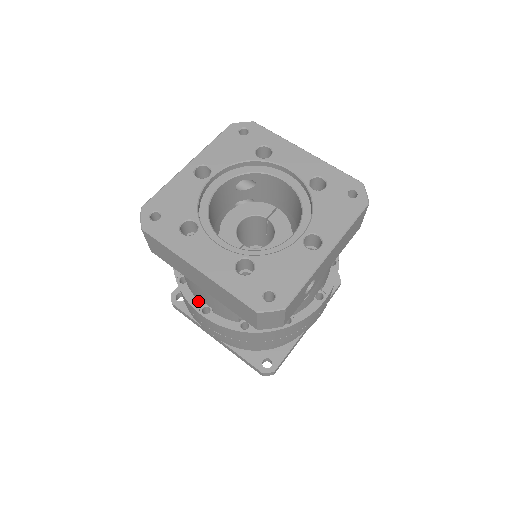
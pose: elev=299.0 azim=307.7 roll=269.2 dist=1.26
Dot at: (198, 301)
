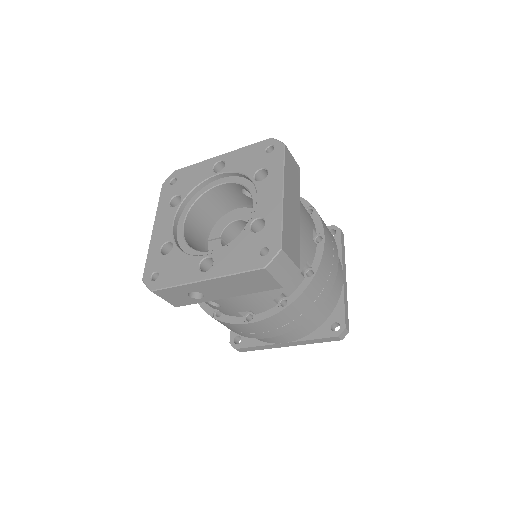
Dot at: occluded
